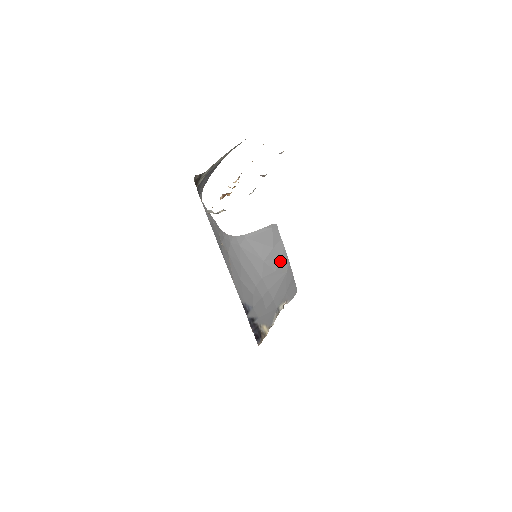
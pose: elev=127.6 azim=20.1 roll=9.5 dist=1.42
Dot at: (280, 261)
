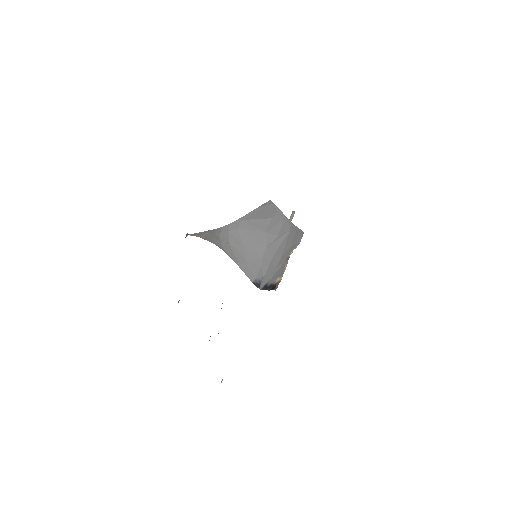
Dot at: (281, 226)
